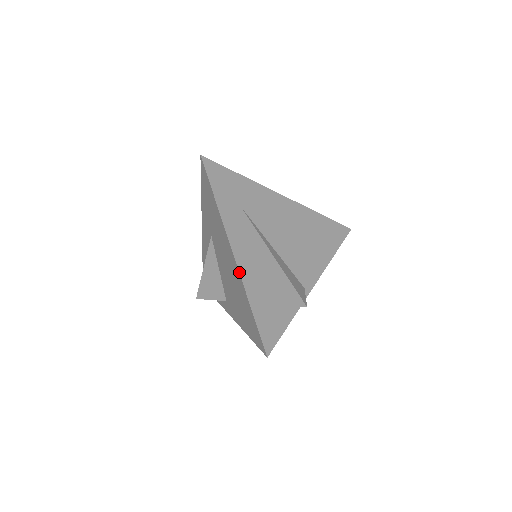
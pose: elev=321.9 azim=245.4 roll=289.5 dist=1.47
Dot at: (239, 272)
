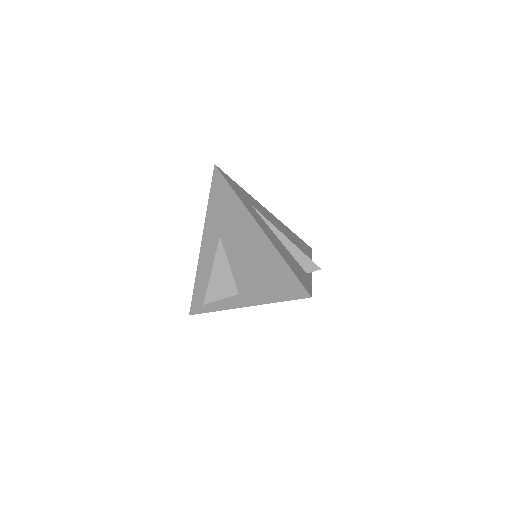
Dot at: (269, 238)
